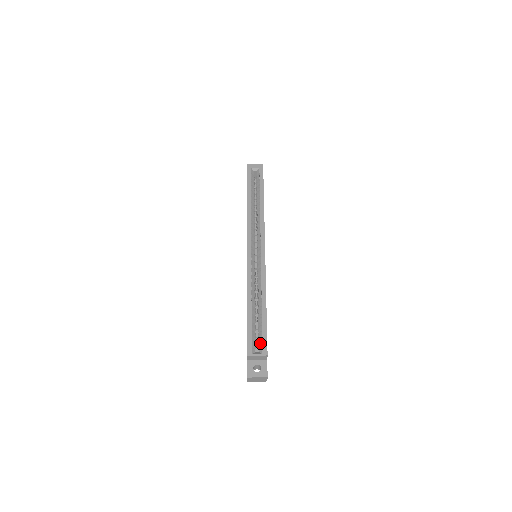
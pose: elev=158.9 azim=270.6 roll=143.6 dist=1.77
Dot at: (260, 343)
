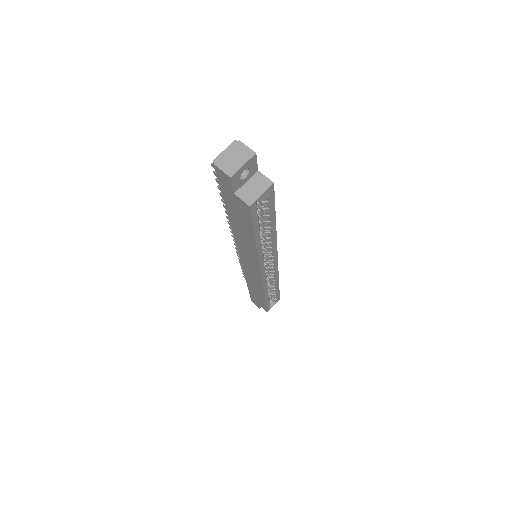
Dot at: occluded
